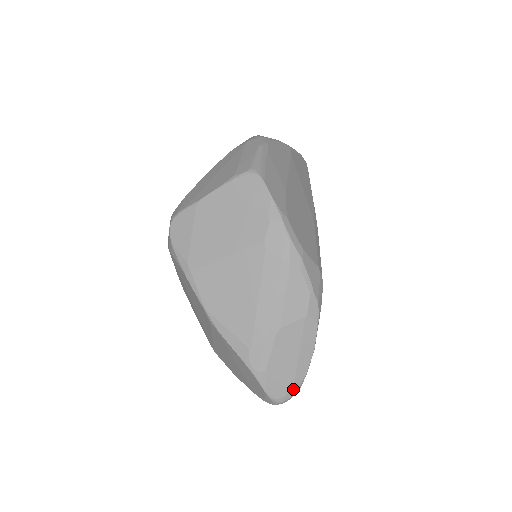
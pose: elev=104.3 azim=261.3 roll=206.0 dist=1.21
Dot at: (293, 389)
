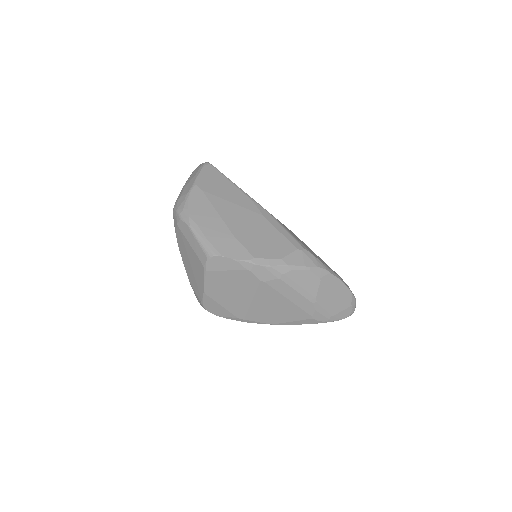
Dot at: (352, 303)
